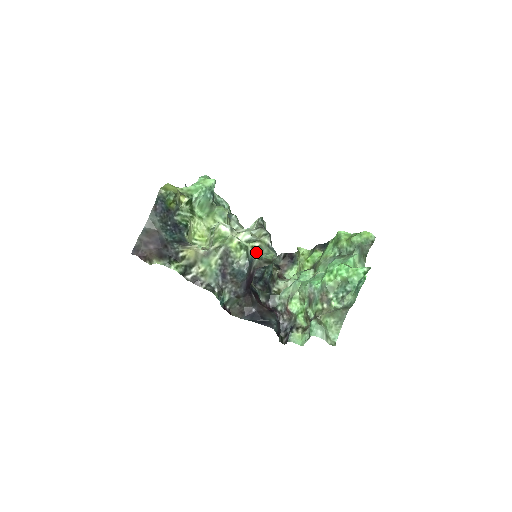
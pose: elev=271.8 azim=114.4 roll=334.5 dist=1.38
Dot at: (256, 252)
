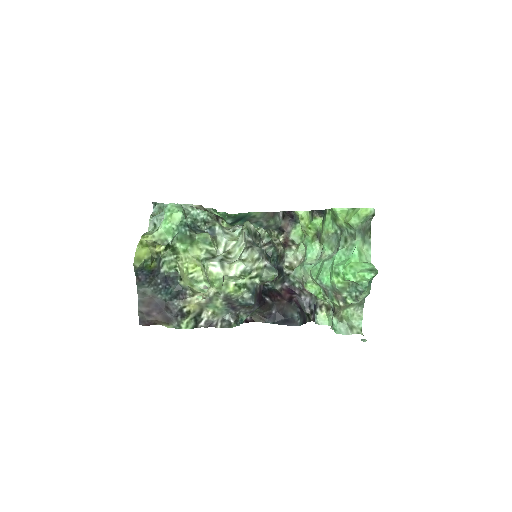
Dot at: (256, 279)
